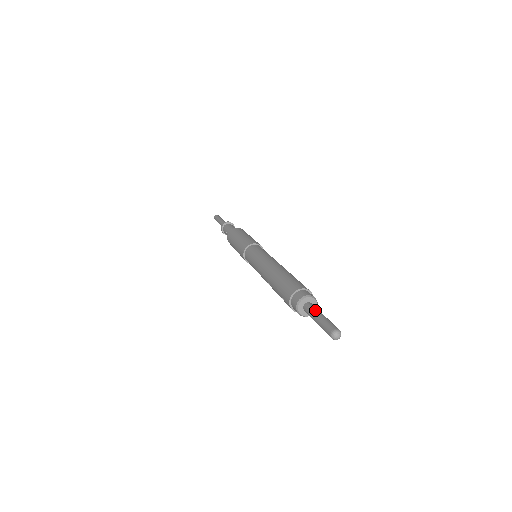
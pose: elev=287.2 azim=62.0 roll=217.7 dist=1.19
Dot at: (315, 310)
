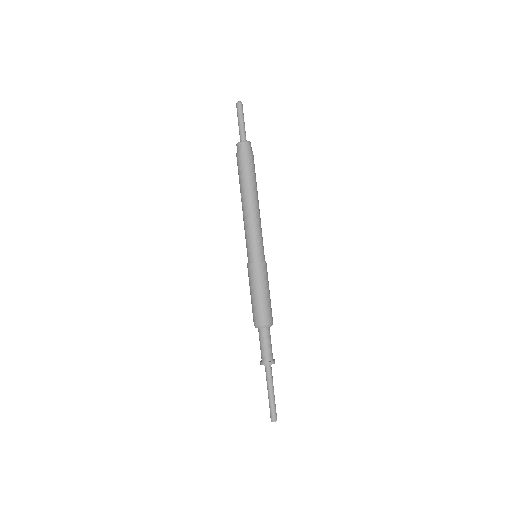
Dot at: occluded
